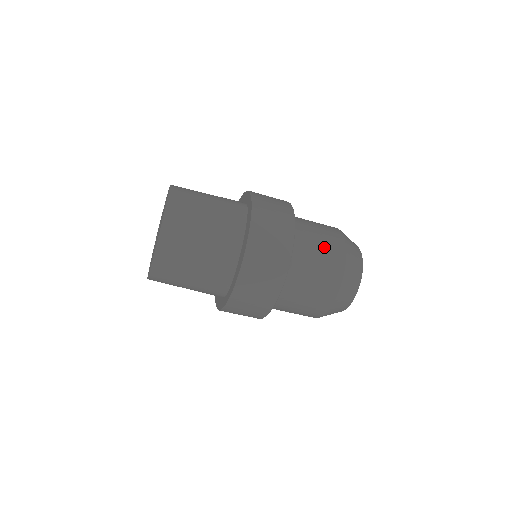
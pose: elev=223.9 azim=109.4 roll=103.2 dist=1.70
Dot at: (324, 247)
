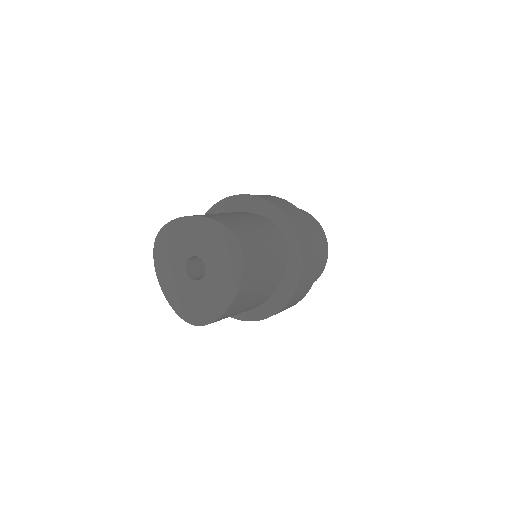
Dot at: (320, 258)
